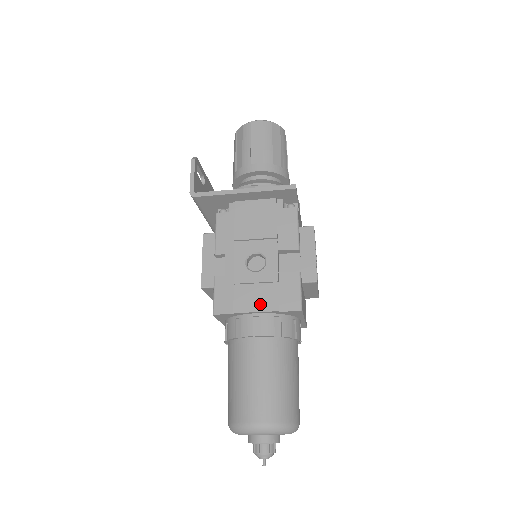
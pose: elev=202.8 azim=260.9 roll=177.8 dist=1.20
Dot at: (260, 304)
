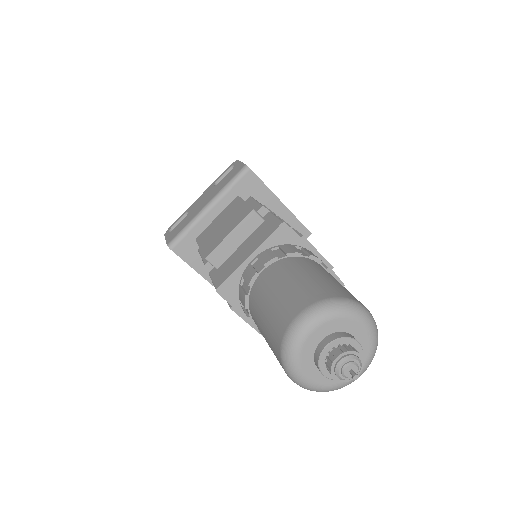
Dot at: occluded
